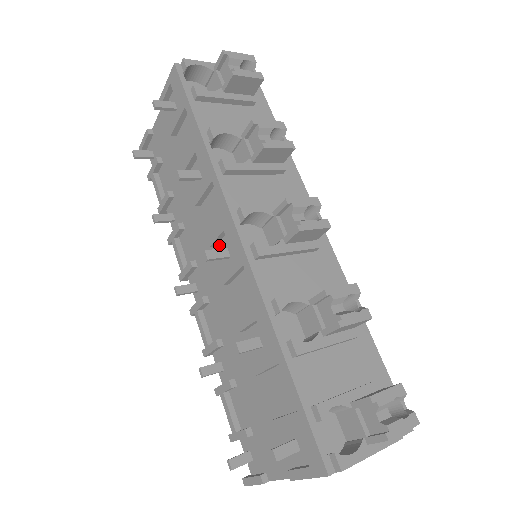
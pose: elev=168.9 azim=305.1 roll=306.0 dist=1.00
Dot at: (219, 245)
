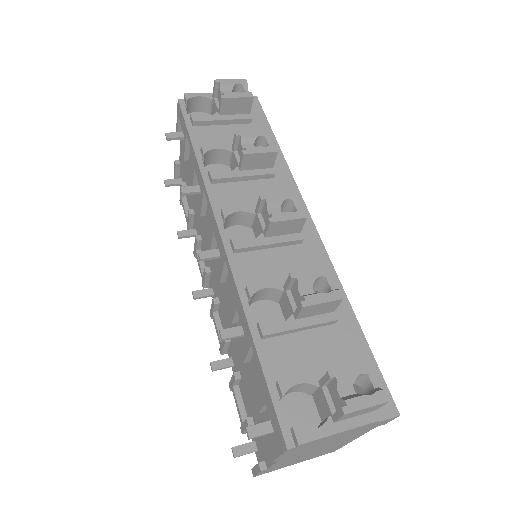
Dot at: (217, 248)
